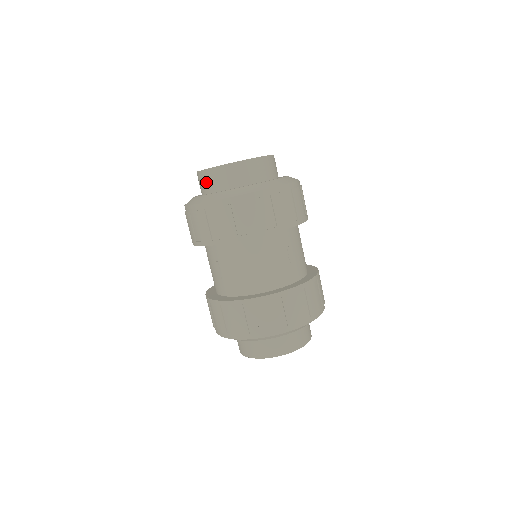
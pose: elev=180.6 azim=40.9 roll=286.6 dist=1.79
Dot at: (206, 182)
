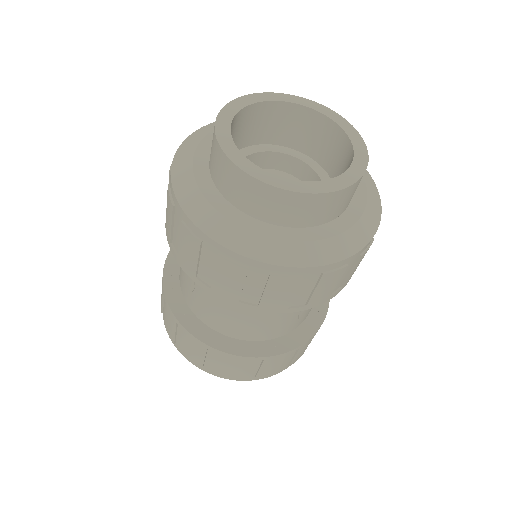
Dot at: (224, 177)
